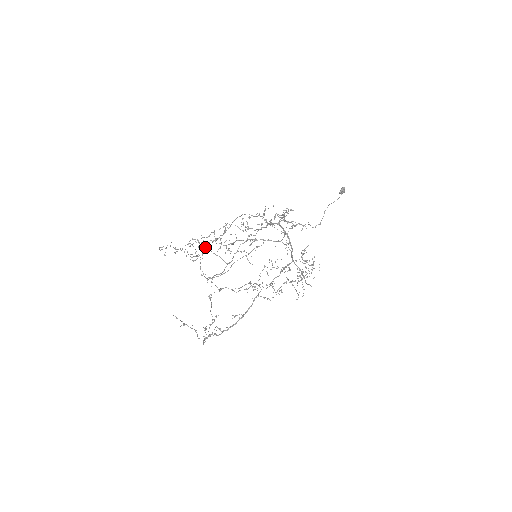
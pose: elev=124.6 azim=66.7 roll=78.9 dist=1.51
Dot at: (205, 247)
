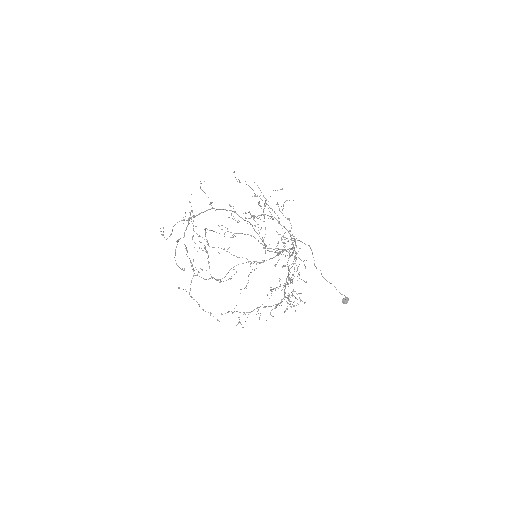
Dot at: occluded
